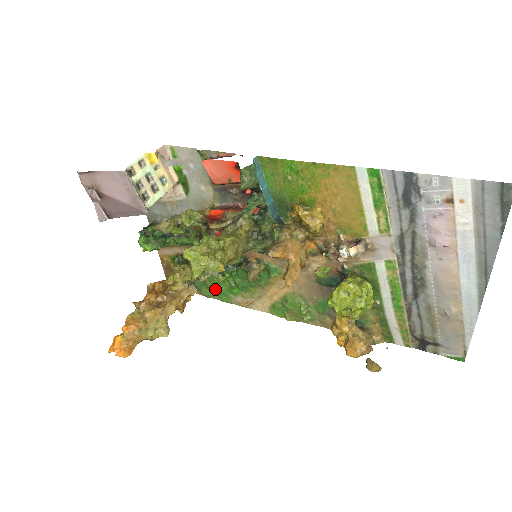
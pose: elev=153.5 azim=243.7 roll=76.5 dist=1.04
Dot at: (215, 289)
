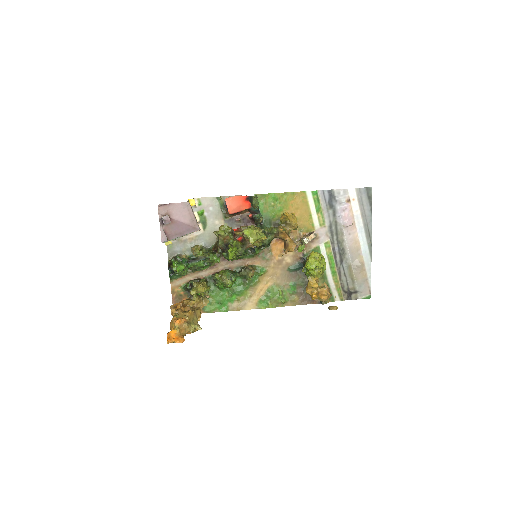
Dot at: (216, 302)
